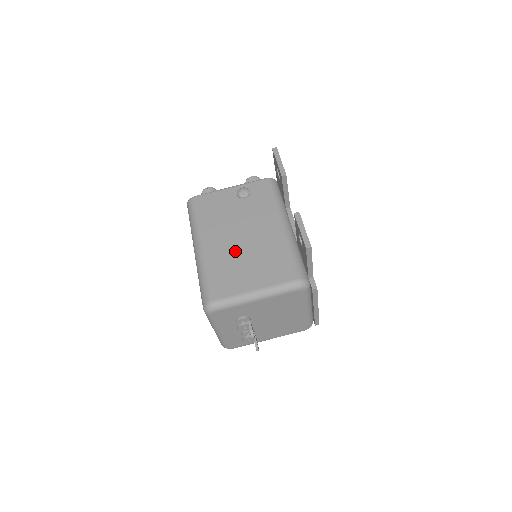
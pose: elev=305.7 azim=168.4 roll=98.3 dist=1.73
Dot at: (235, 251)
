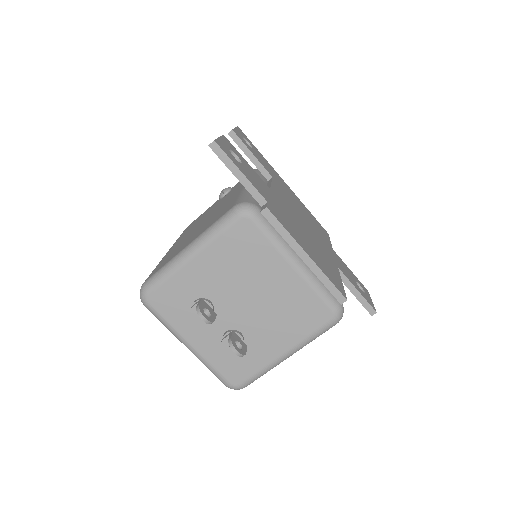
Dot at: (191, 233)
